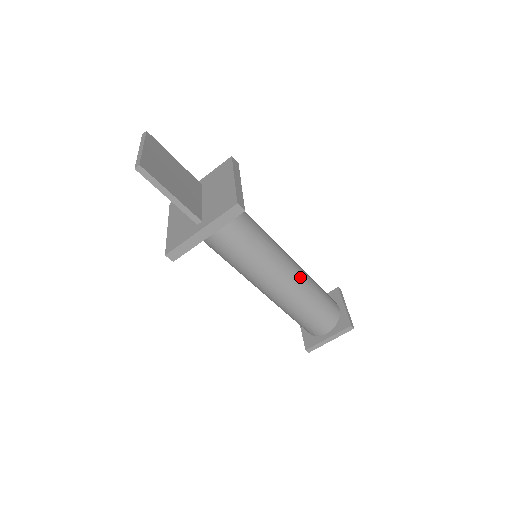
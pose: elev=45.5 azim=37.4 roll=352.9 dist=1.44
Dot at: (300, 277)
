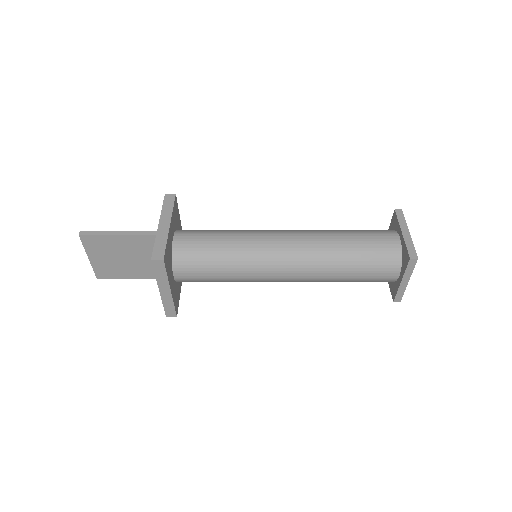
Dot at: (307, 281)
